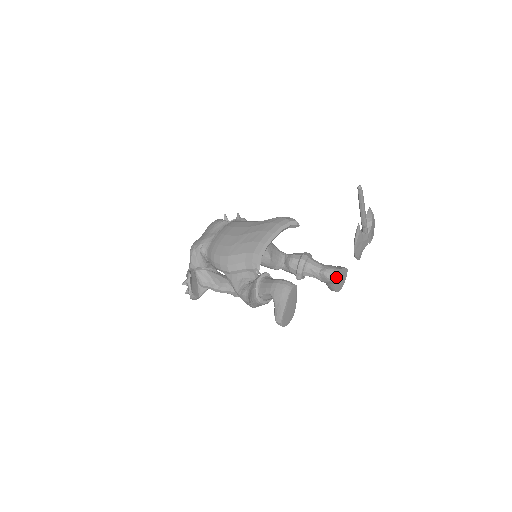
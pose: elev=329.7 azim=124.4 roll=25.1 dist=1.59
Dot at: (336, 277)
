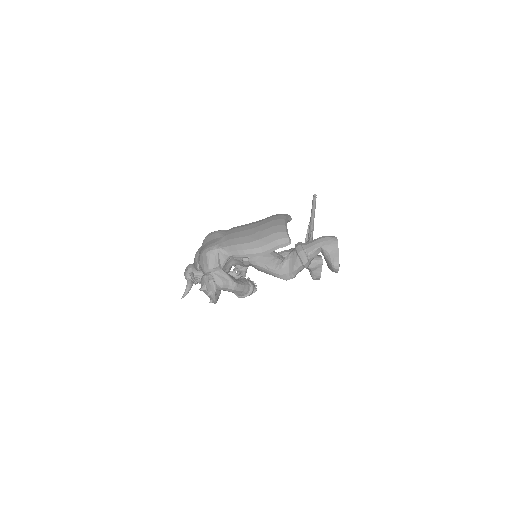
Dot at: occluded
